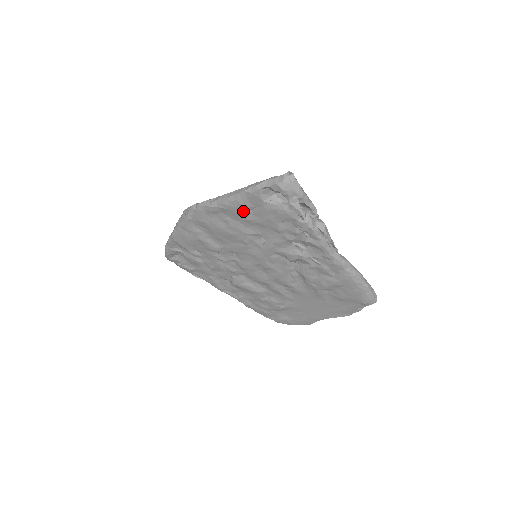
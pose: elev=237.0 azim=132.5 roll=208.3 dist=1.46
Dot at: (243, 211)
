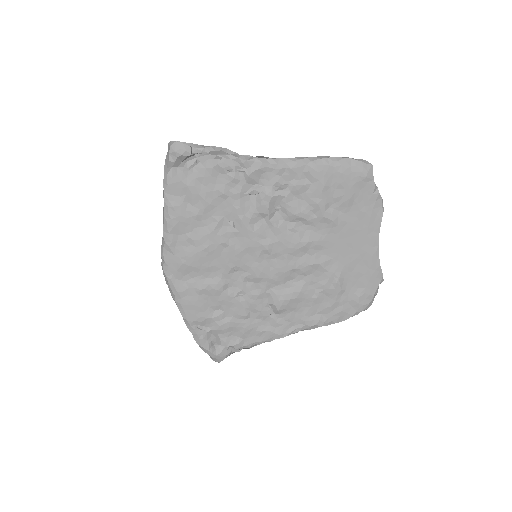
Dot at: (184, 212)
